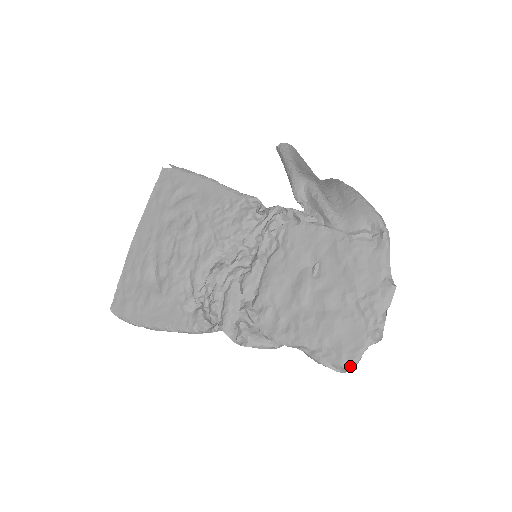
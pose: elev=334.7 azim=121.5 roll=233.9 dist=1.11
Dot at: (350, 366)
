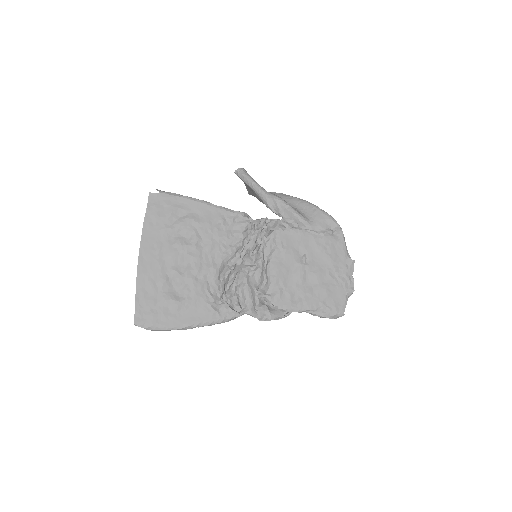
Dot at: (342, 313)
